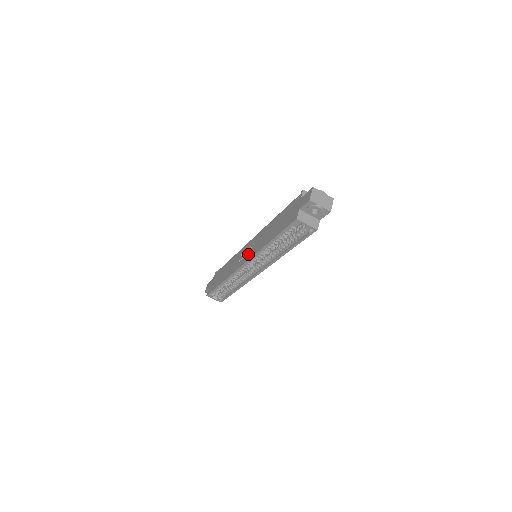
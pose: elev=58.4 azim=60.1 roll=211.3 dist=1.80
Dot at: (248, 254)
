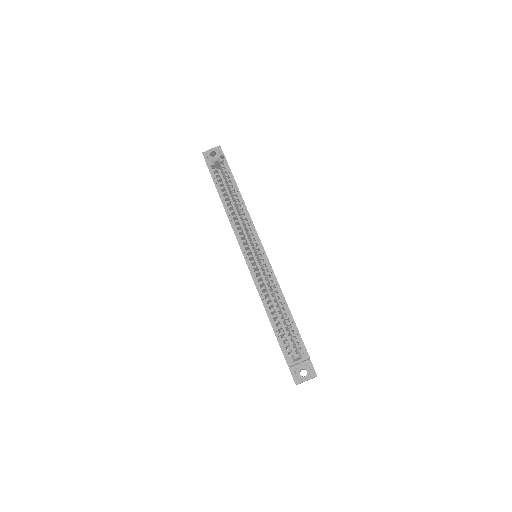
Dot at: occluded
